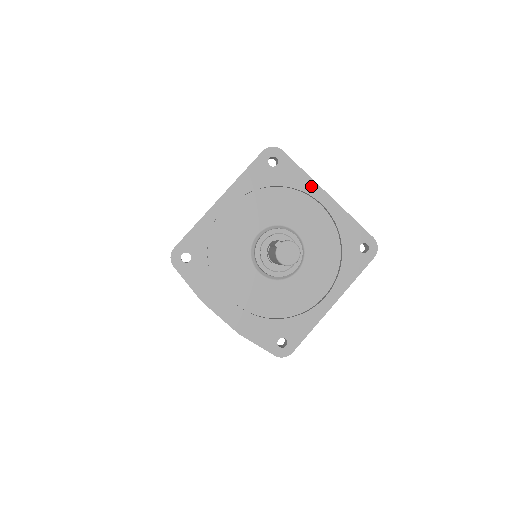
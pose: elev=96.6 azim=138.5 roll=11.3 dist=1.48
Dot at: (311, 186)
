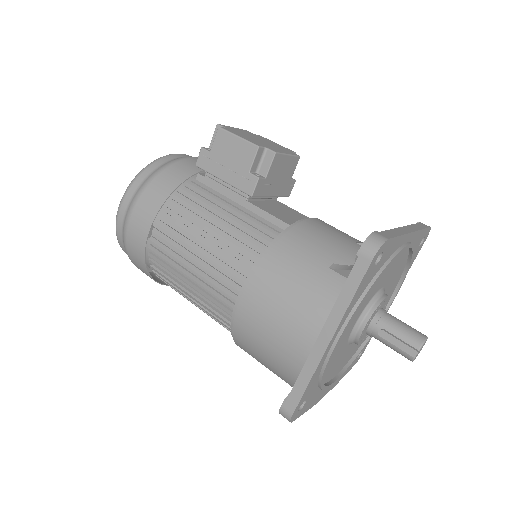
Dot at: (402, 241)
